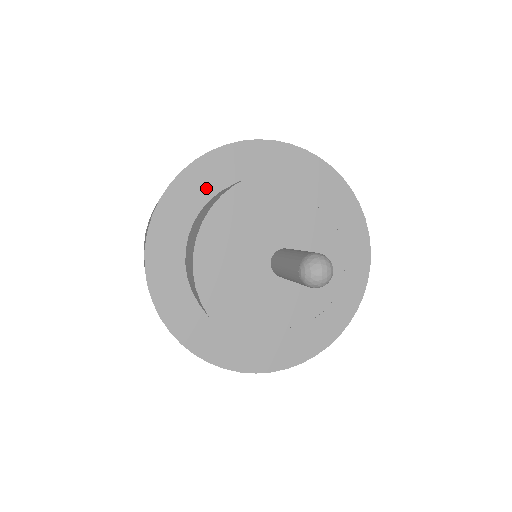
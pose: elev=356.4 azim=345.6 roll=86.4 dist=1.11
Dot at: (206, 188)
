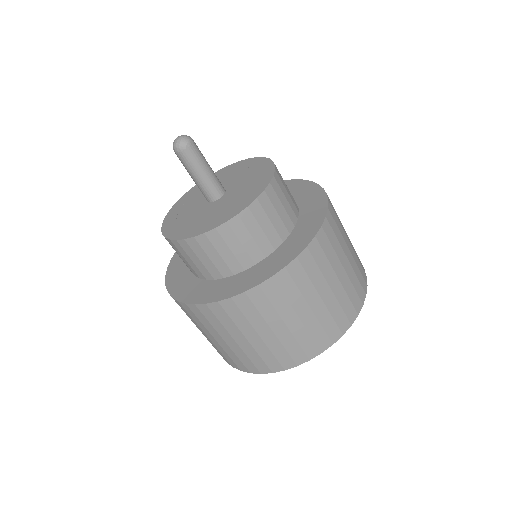
Dot at: occluded
